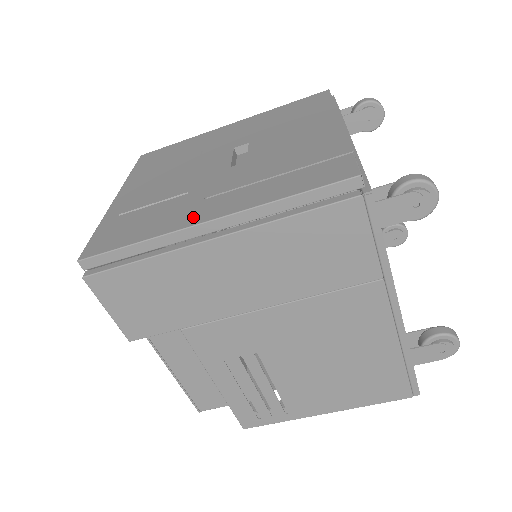
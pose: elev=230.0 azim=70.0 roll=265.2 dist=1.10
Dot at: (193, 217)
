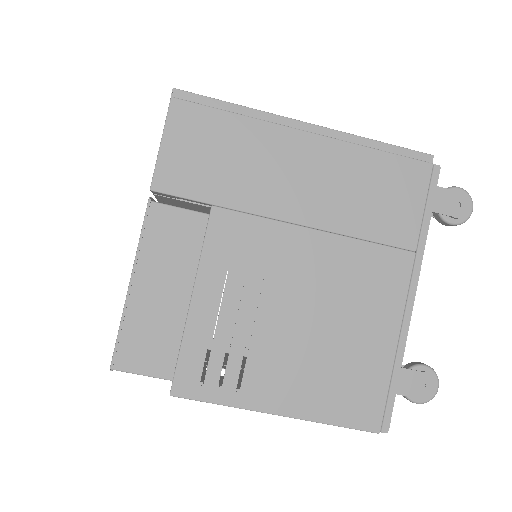
Dot at: occluded
